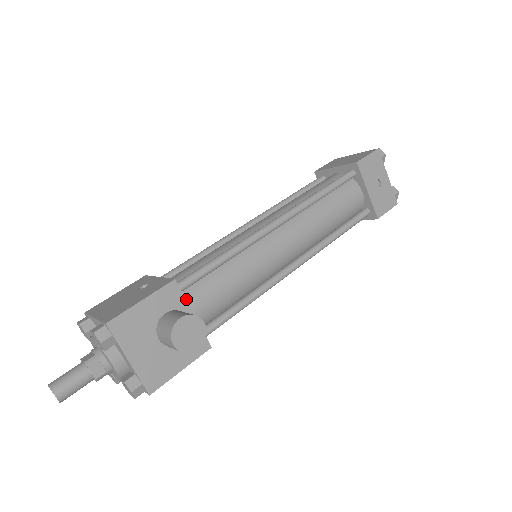
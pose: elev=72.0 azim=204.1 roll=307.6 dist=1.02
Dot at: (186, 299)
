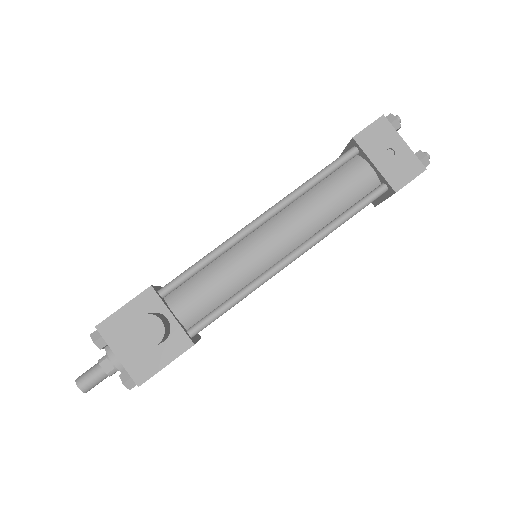
Dot at: (170, 302)
